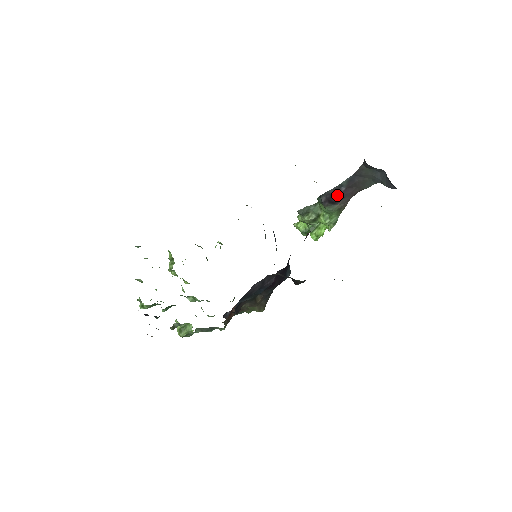
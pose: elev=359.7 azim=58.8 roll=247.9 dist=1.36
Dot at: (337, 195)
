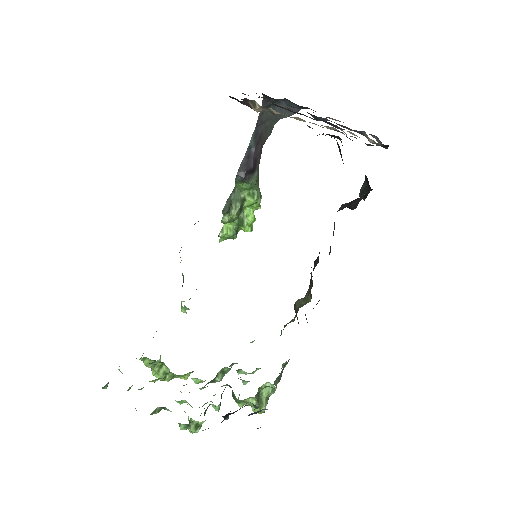
Dot at: (252, 160)
